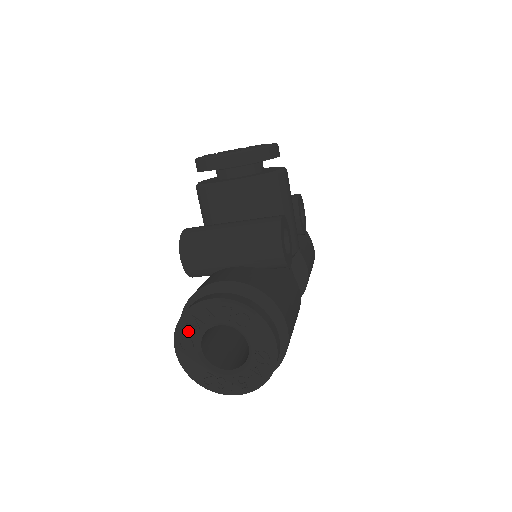
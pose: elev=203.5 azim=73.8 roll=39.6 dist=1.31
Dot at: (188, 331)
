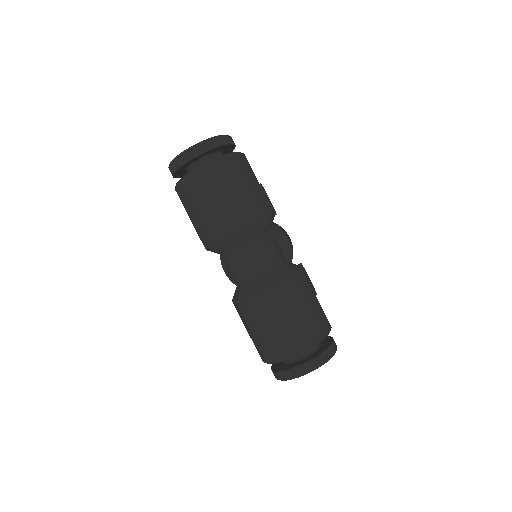
Dot at: occluded
